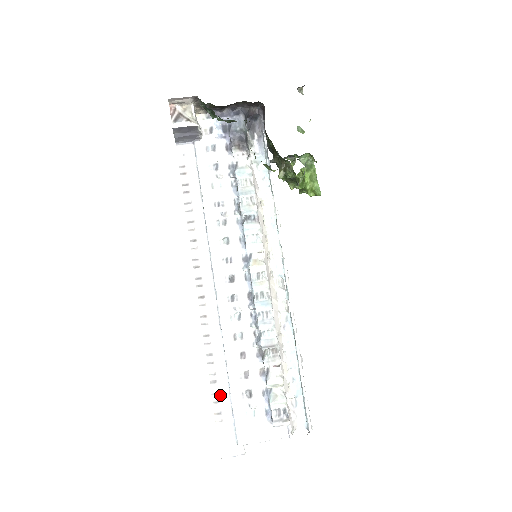
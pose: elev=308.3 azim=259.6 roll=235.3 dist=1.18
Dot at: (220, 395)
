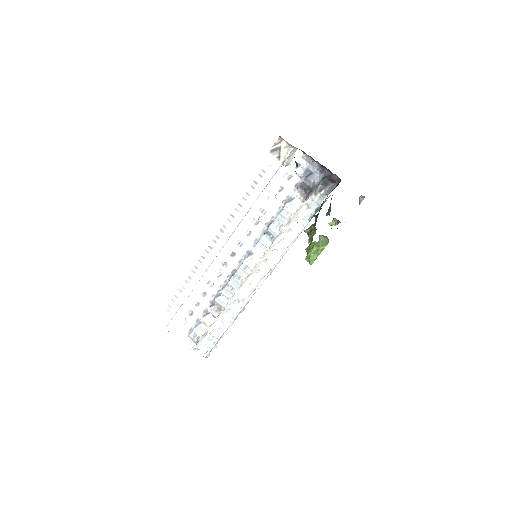
Dot at: (178, 300)
